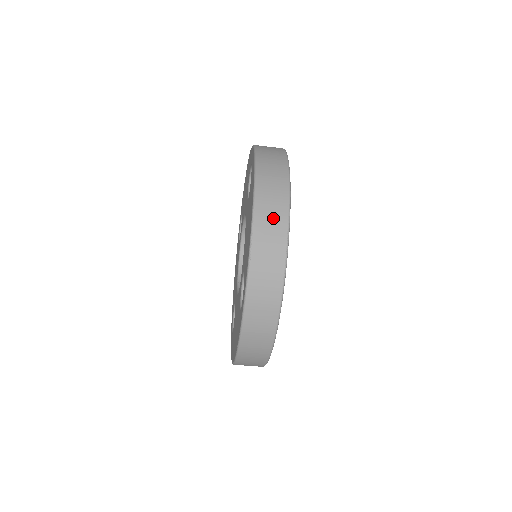
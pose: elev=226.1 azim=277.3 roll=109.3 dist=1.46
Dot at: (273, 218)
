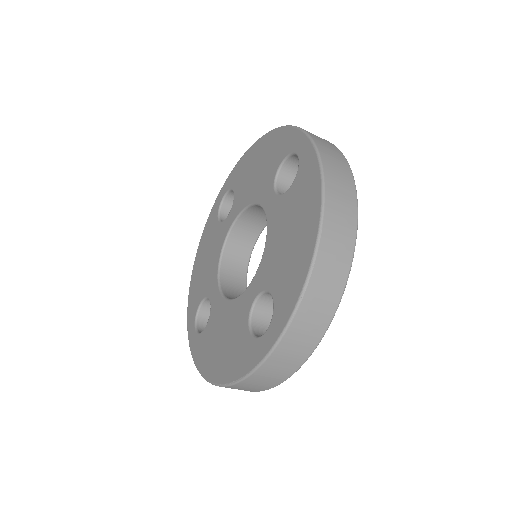
Dot at: (339, 247)
